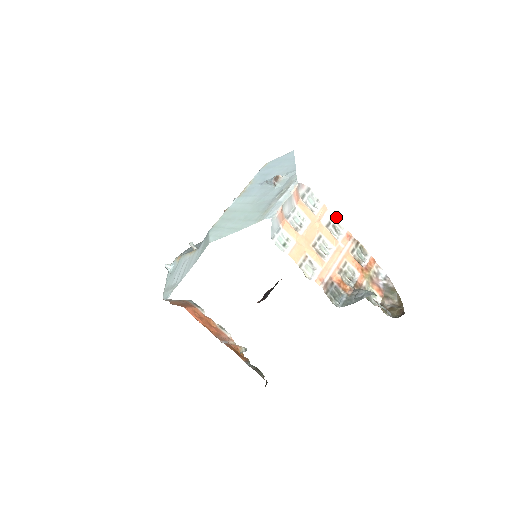
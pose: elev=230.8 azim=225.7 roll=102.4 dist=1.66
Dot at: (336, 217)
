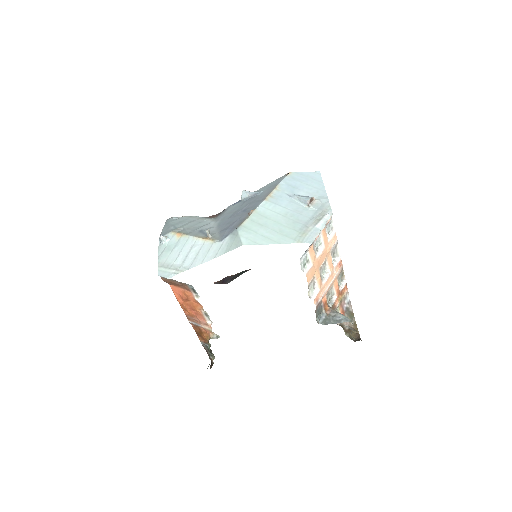
Dot at: (338, 246)
